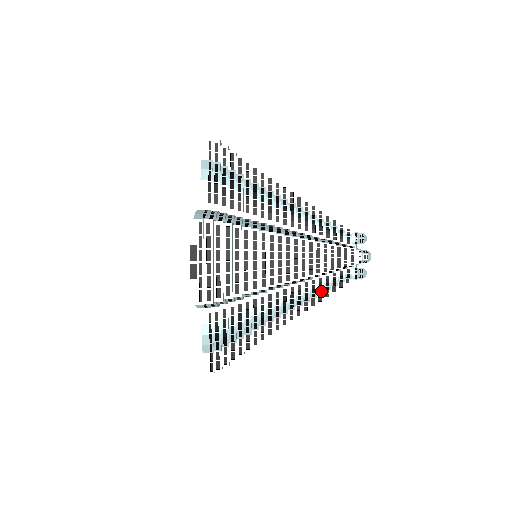
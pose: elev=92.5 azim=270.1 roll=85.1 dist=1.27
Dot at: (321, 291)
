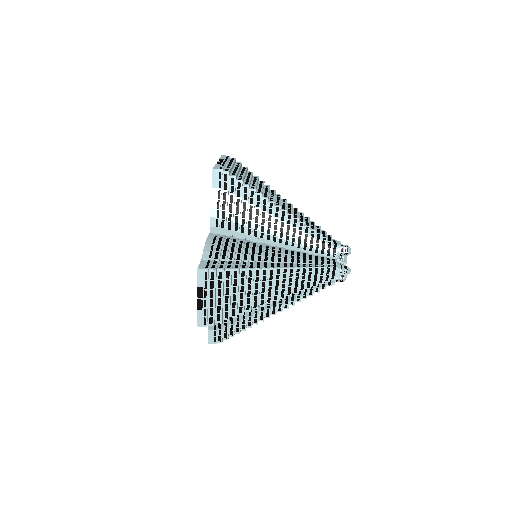
Dot at: (306, 291)
